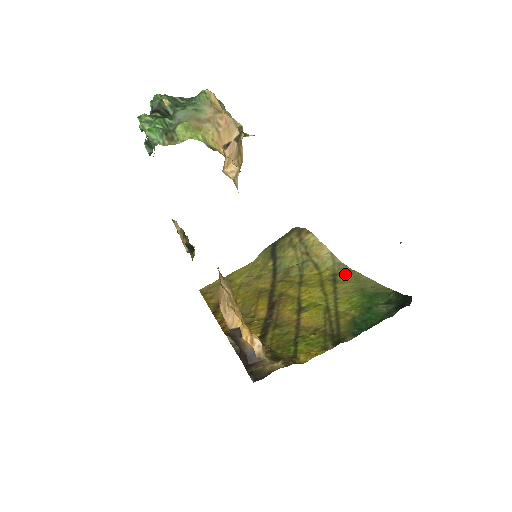
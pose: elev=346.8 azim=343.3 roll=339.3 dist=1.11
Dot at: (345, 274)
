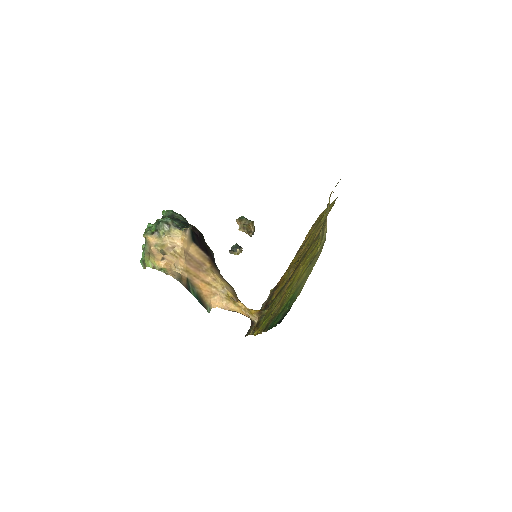
Dot at: (314, 260)
